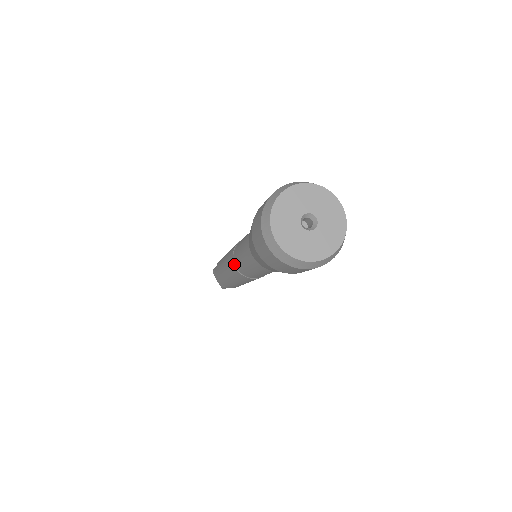
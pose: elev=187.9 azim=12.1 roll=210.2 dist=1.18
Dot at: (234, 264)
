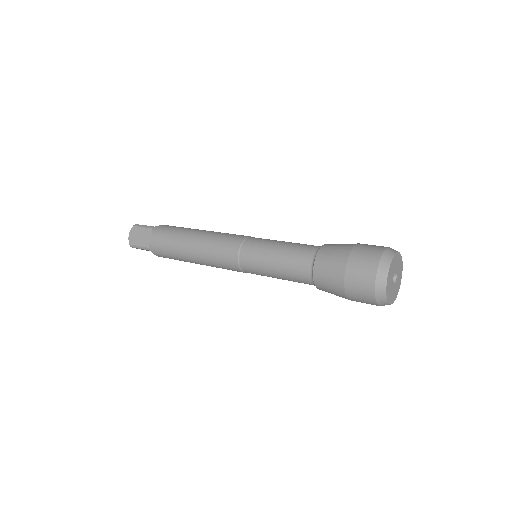
Dot at: (244, 272)
